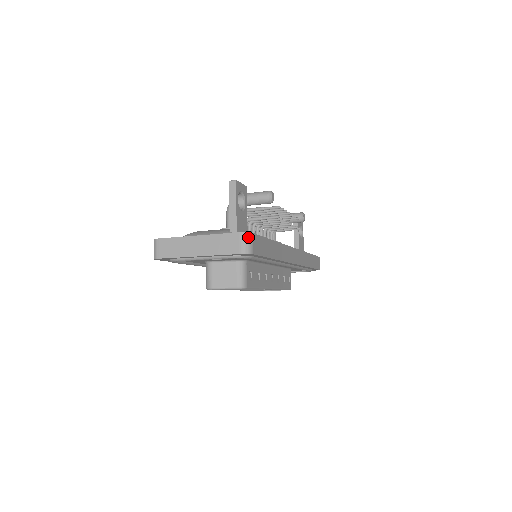
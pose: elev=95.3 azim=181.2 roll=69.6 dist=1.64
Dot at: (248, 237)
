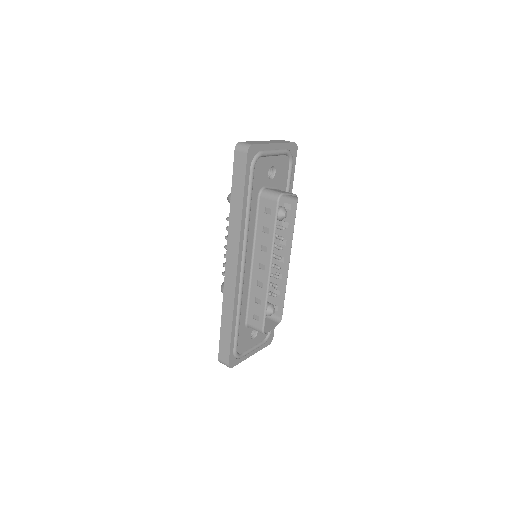
Dot at: occluded
